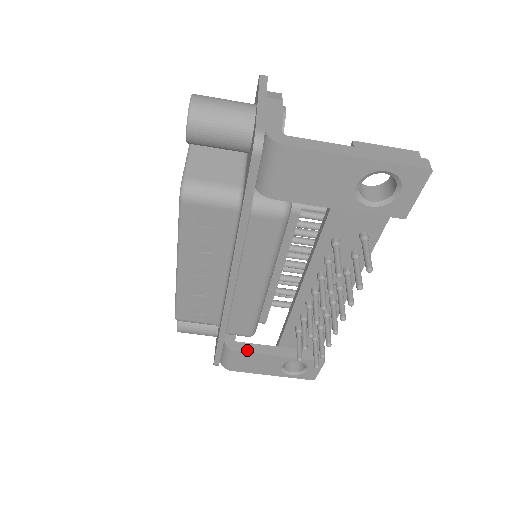
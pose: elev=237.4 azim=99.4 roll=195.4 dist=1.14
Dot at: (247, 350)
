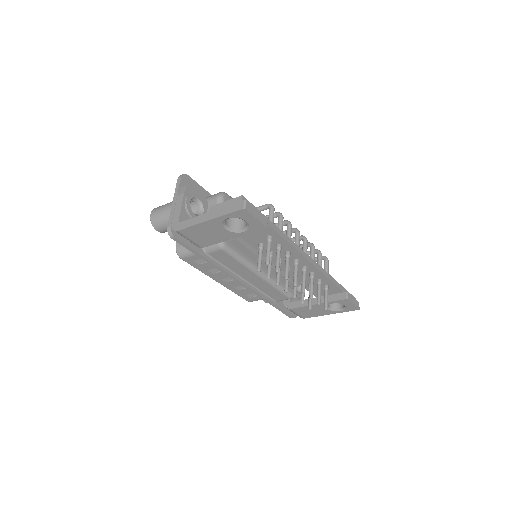
Dot at: (297, 306)
